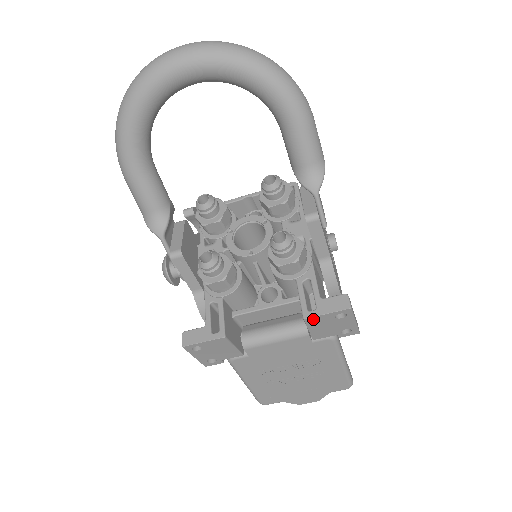
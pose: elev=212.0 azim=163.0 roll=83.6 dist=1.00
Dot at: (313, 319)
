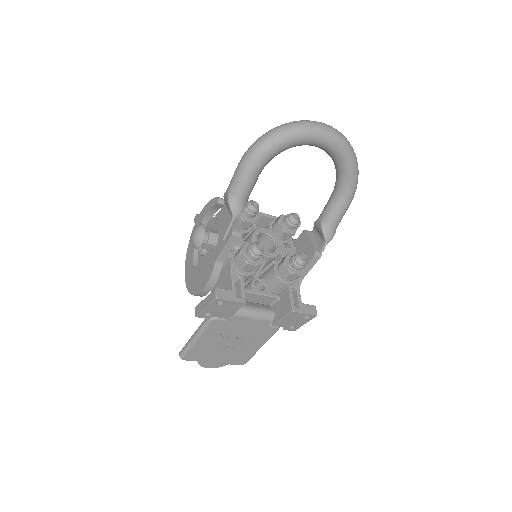
Dot at: (296, 313)
